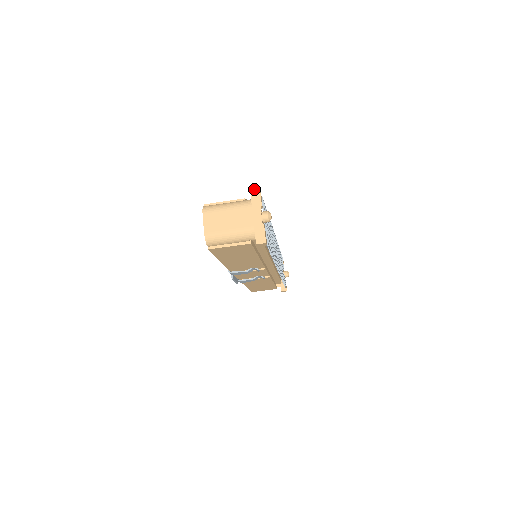
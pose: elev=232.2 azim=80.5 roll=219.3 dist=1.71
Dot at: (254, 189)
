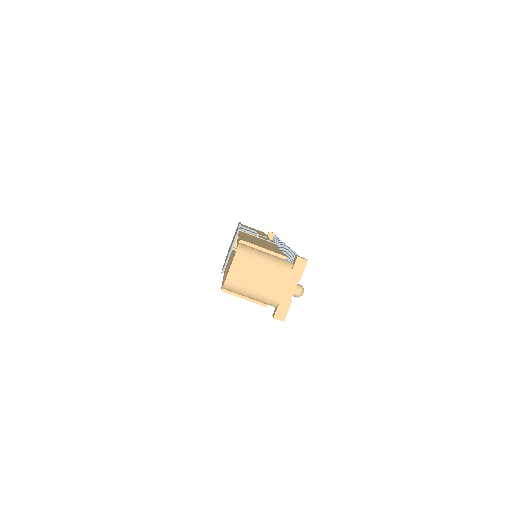
Dot at: (302, 258)
